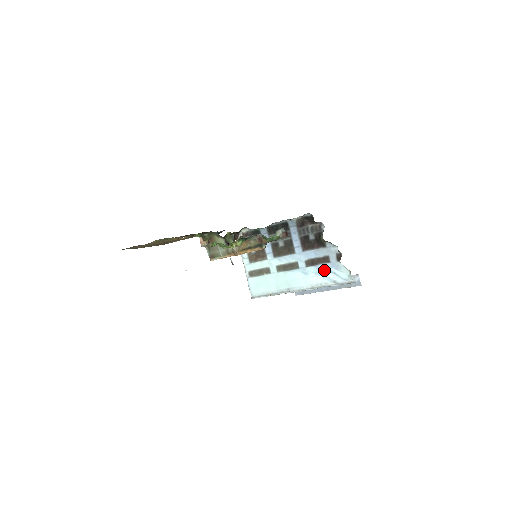
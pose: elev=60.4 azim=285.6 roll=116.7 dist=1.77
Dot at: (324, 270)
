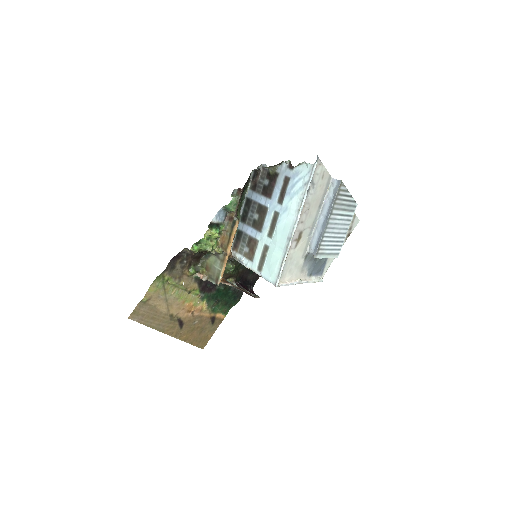
Dot at: (292, 189)
